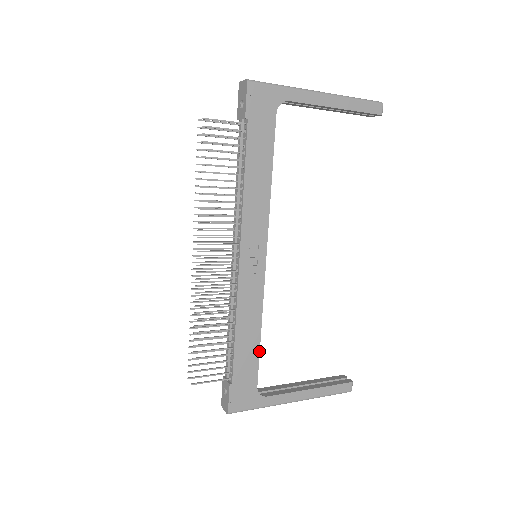
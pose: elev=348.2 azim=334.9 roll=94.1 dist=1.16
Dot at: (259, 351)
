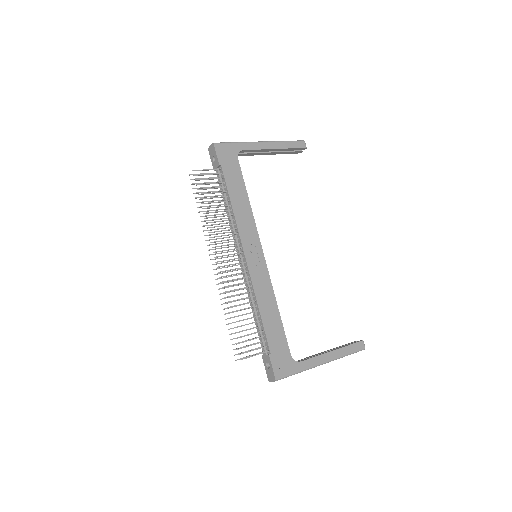
Dot at: (282, 325)
